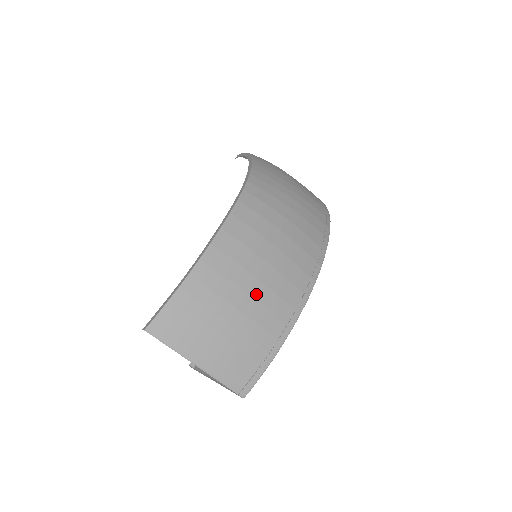
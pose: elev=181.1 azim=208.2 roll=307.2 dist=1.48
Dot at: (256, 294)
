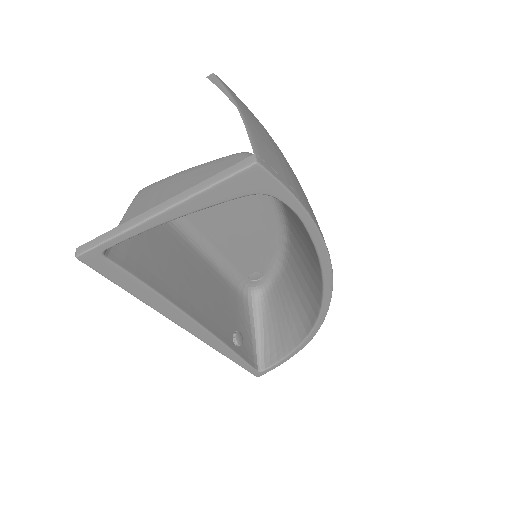
Dot at: occluded
